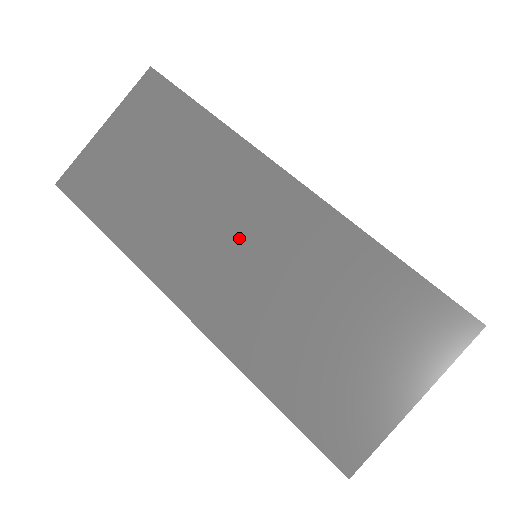
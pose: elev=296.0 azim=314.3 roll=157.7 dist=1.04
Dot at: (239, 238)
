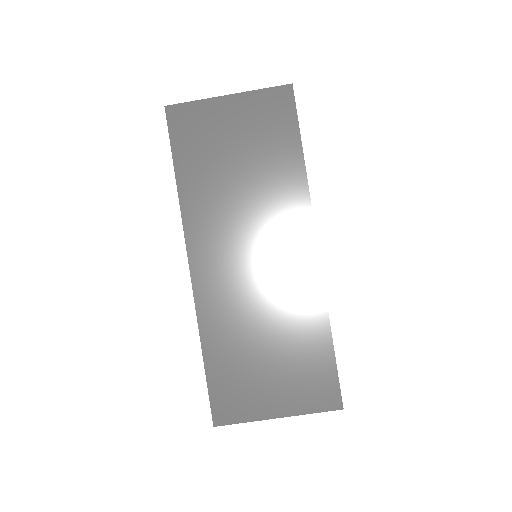
Dot at: (257, 254)
